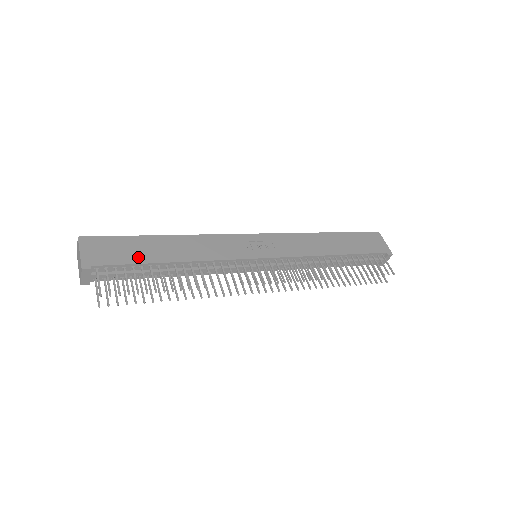
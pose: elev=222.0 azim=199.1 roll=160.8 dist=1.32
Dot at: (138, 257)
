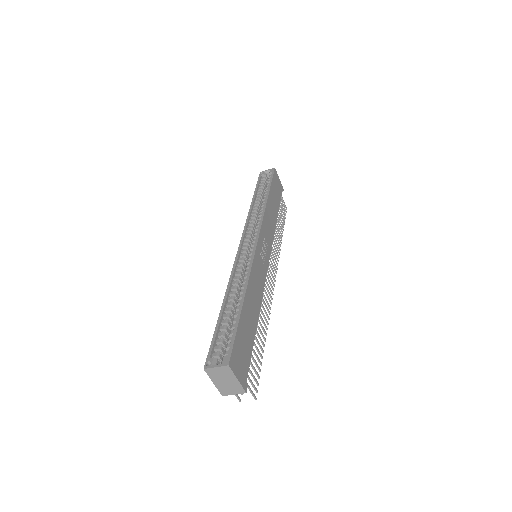
Dot at: (250, 341)
